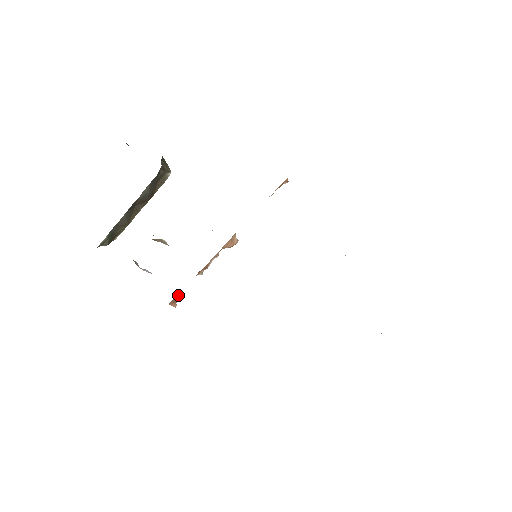
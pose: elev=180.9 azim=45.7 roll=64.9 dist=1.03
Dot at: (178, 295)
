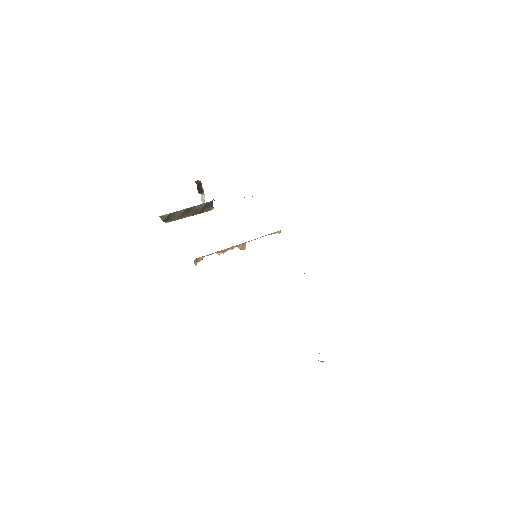
Dot at: (201, 258)
